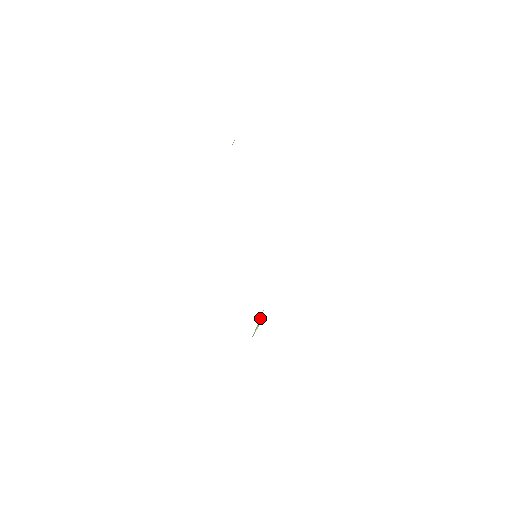
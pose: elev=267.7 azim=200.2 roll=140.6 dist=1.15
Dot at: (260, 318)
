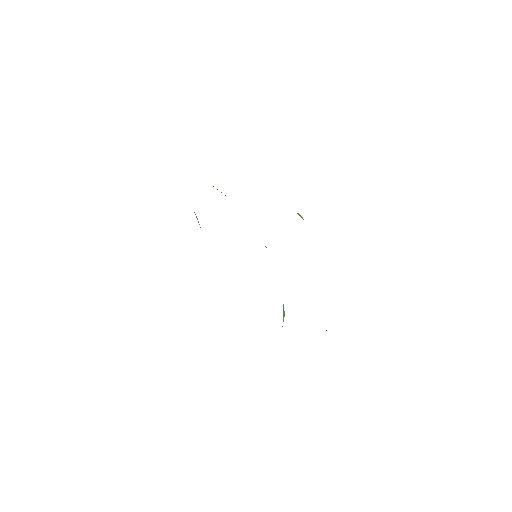
Dot at: (283, 311)
